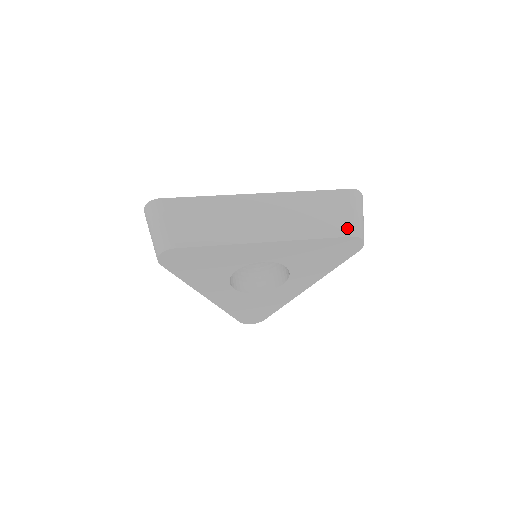
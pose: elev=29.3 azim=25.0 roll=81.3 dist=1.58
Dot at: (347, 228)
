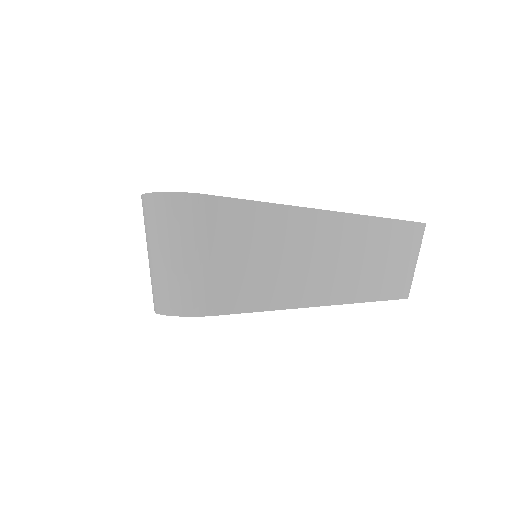
Dot at: (405, 286)
